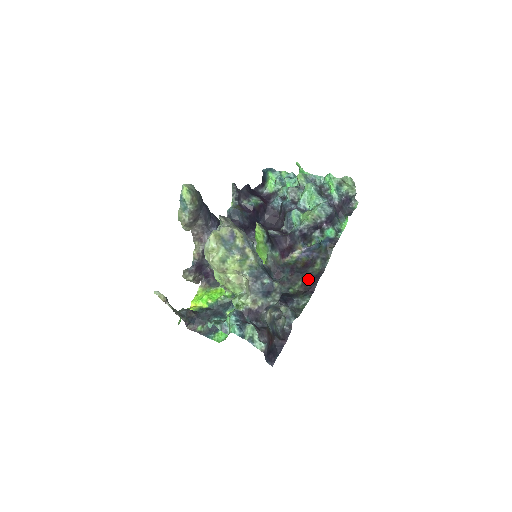
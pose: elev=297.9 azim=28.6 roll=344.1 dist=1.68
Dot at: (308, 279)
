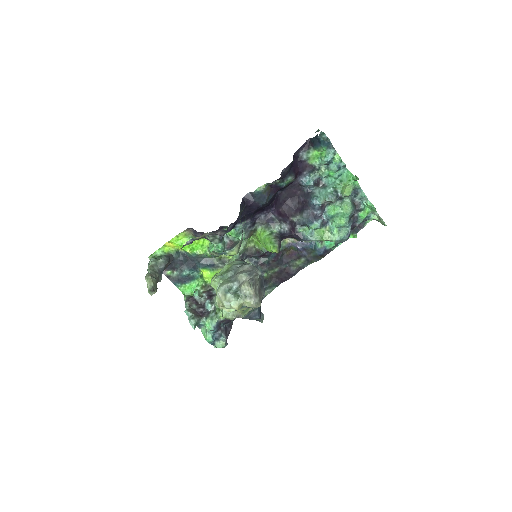
Dot at: (285, 272)
